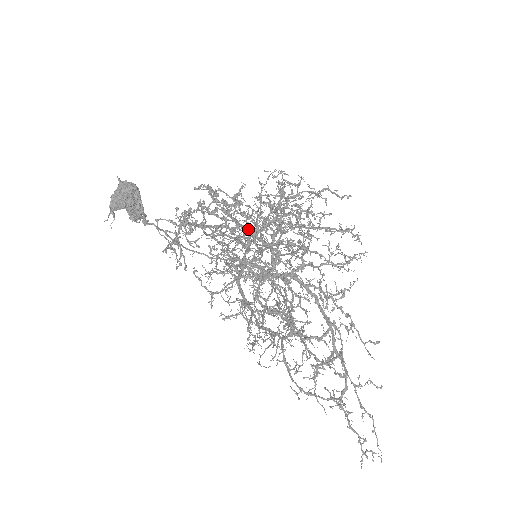
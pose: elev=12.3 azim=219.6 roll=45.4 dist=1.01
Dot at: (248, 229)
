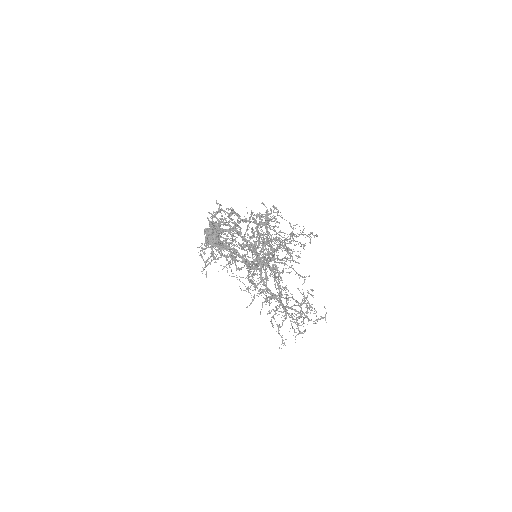
Dot at: (274, 252)
